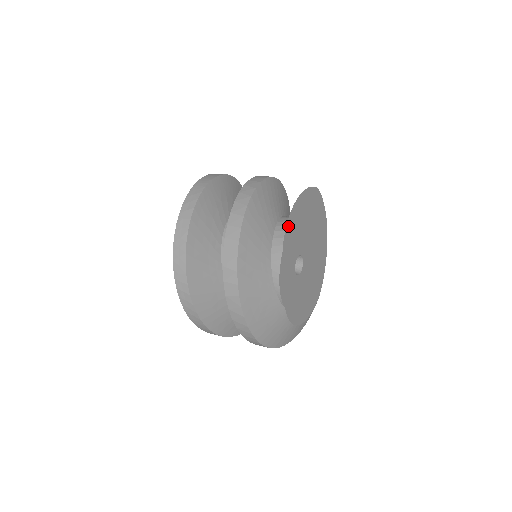
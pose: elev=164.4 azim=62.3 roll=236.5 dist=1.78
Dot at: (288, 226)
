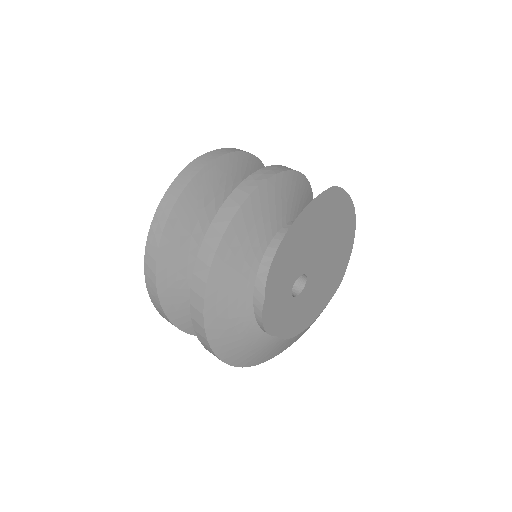
Dot at: (273, 268)
